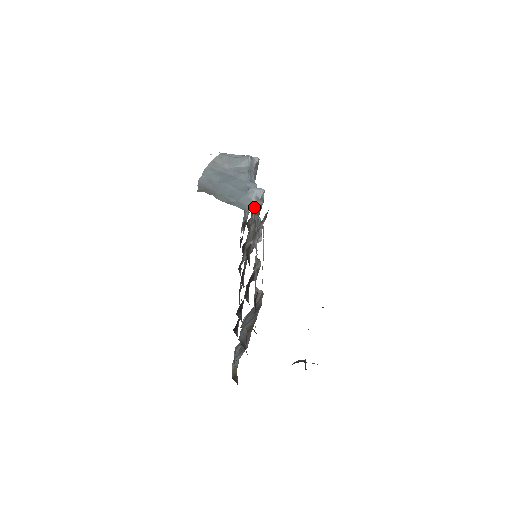
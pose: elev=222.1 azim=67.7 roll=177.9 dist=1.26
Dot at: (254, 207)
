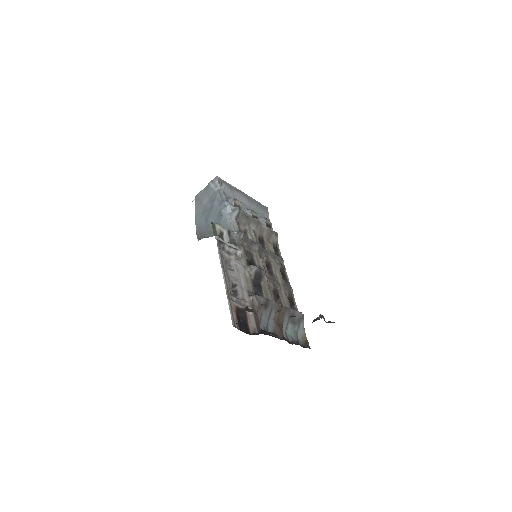
Dot at: (221, 234)
